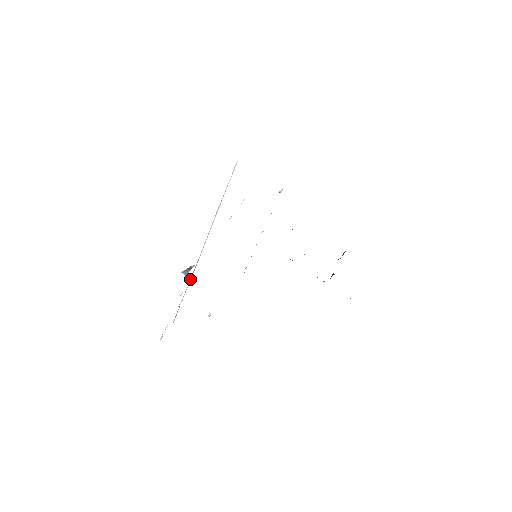
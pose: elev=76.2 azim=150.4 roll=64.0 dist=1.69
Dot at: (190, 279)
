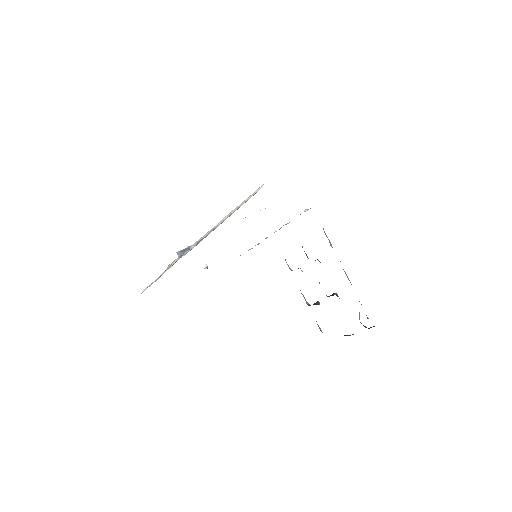
Dot at: occluded
